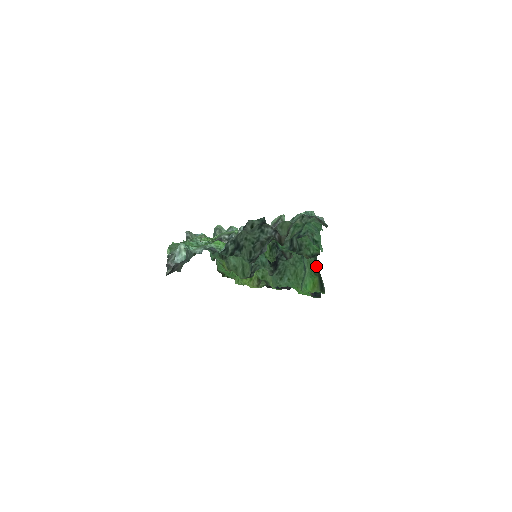
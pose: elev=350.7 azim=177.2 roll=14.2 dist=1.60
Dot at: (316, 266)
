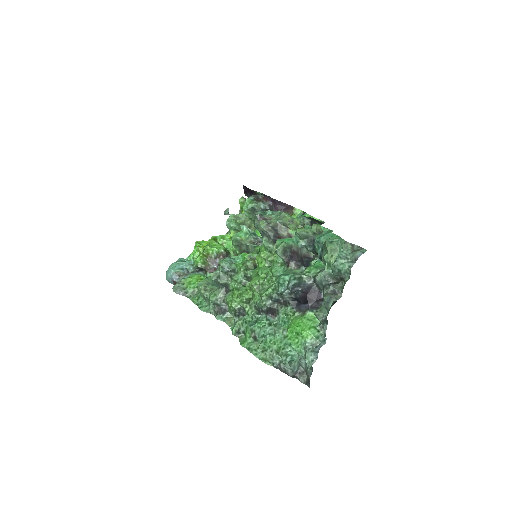
Dot at: occluded
